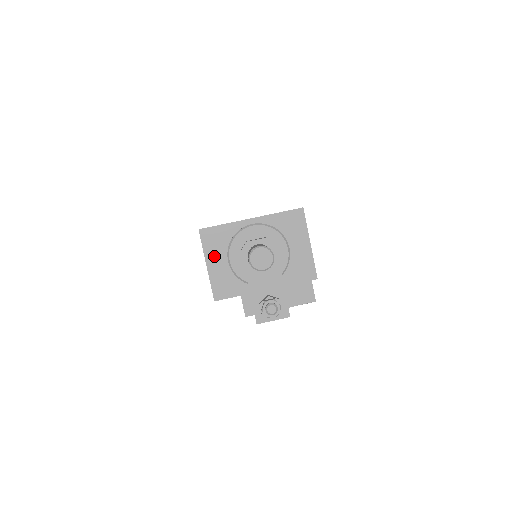
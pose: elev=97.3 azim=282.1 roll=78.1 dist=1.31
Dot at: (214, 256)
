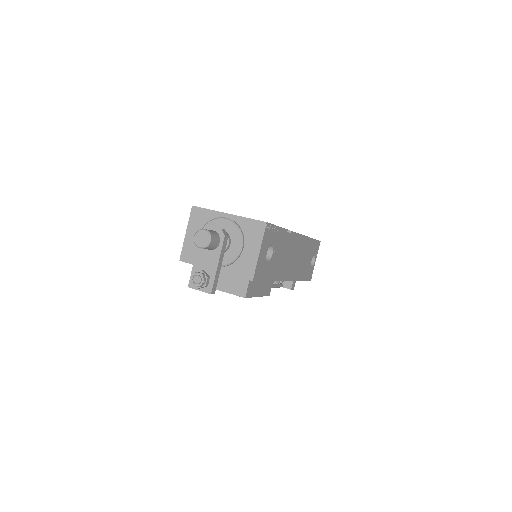
Dot at: (193, 229)
